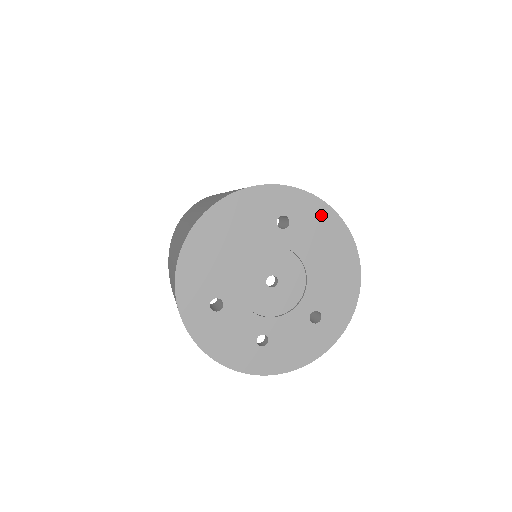
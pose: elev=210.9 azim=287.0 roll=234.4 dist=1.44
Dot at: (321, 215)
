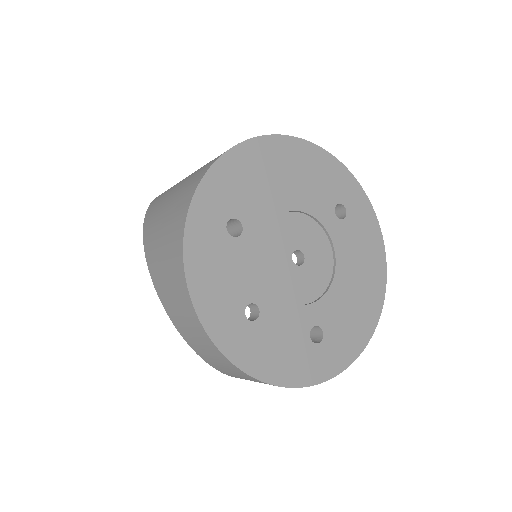
Dot at: (372, 237)
